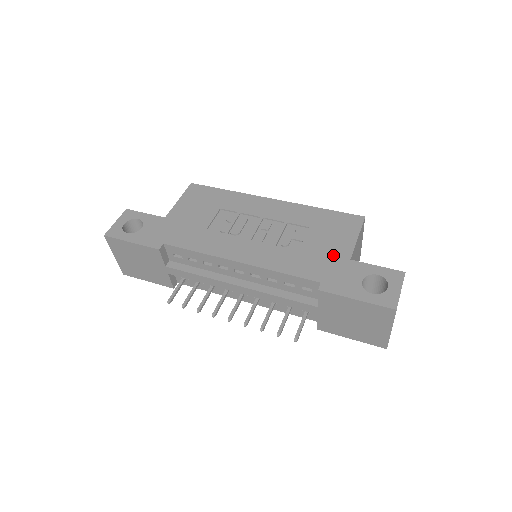
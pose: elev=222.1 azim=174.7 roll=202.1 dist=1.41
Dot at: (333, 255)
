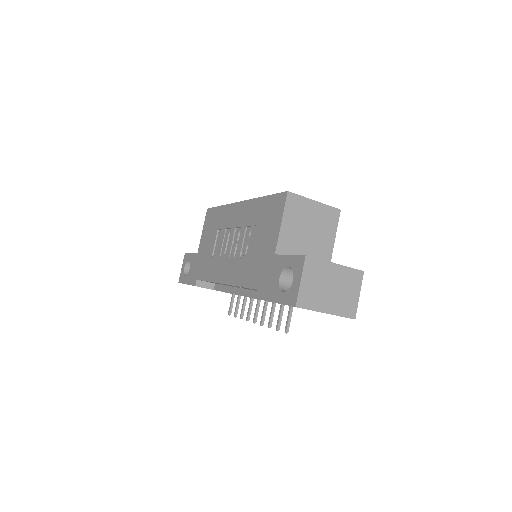
Dot at: (266, 254)
